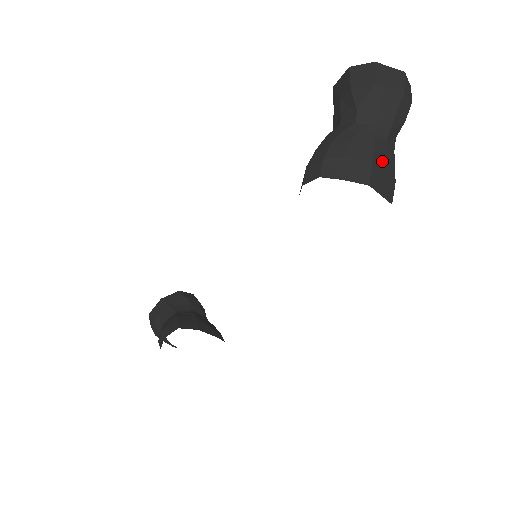
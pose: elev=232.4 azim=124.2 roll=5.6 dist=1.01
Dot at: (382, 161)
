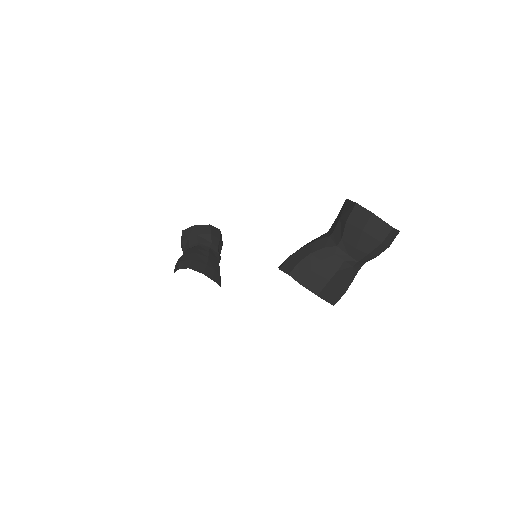
Dot at: (340, 279)
